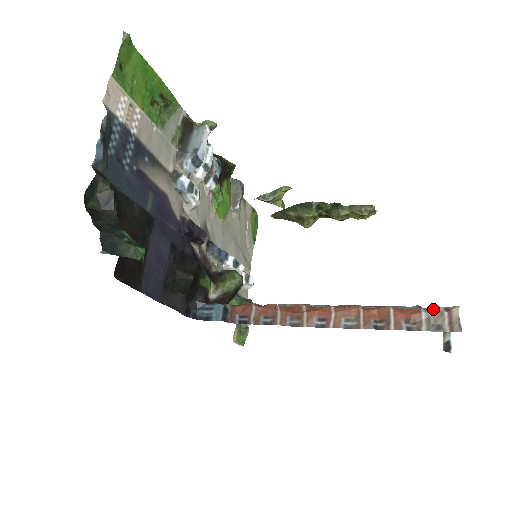
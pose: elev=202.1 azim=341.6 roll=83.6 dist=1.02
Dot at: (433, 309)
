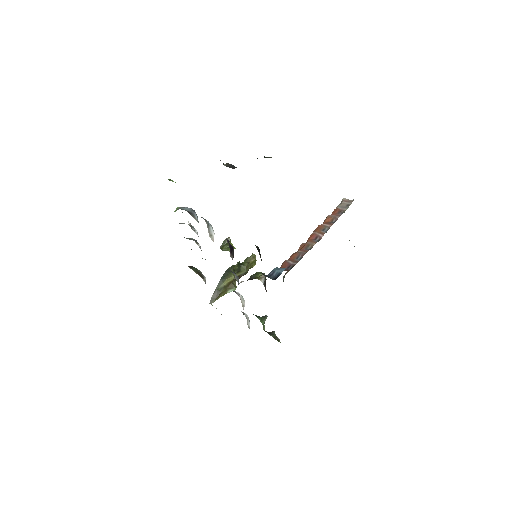
Dot at: (339, 205)
